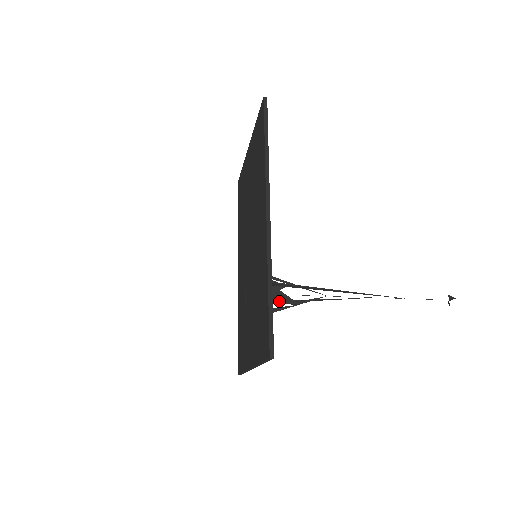
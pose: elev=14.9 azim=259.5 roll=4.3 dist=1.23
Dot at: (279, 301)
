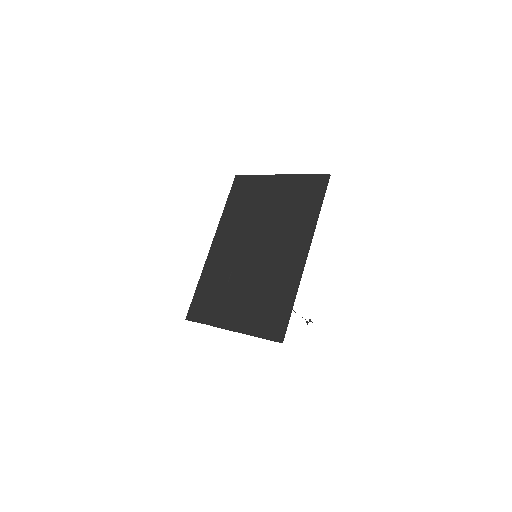
Dot at: occluded
